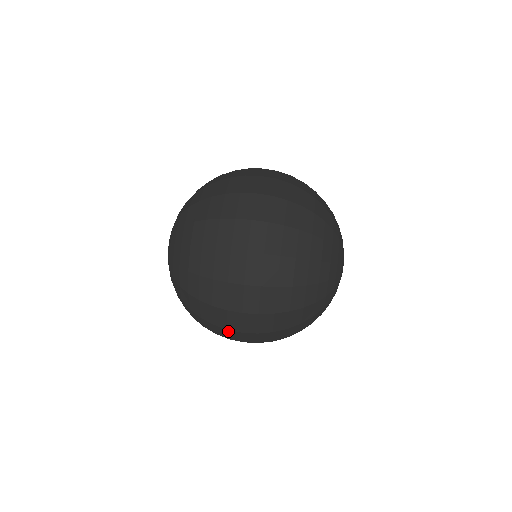
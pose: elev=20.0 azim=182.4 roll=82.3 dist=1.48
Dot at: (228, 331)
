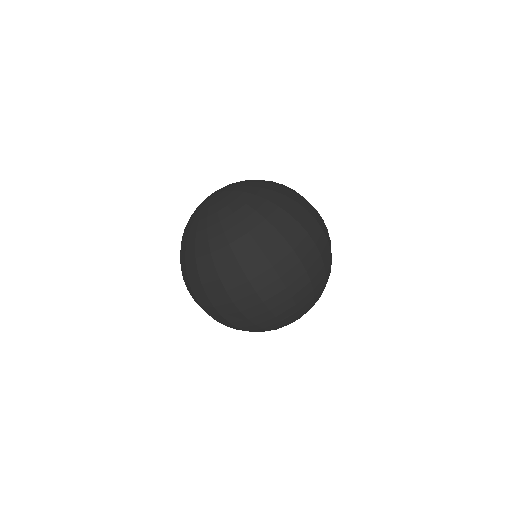
Dot at: (223, 292)
